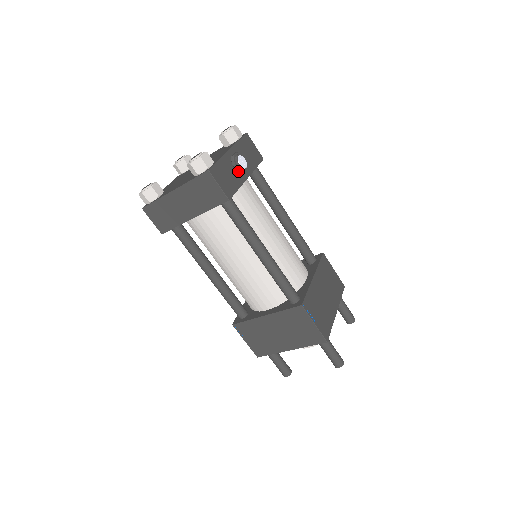
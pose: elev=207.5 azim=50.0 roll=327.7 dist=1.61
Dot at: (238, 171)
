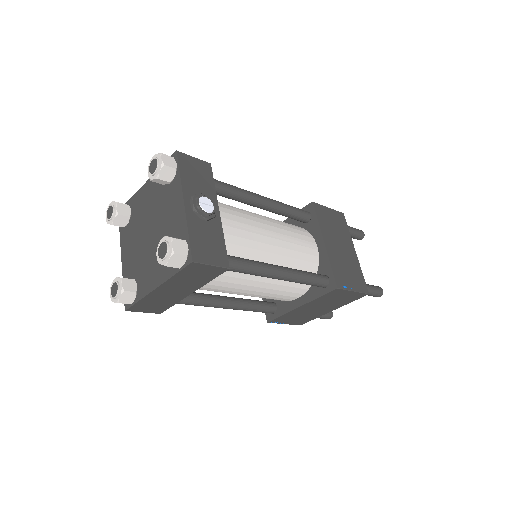
Dot at: (209, 219)
